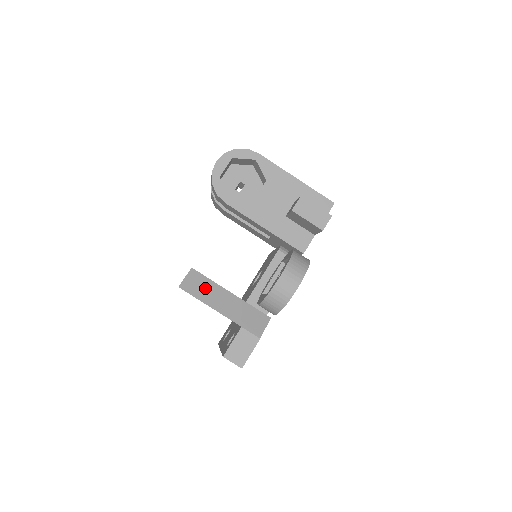
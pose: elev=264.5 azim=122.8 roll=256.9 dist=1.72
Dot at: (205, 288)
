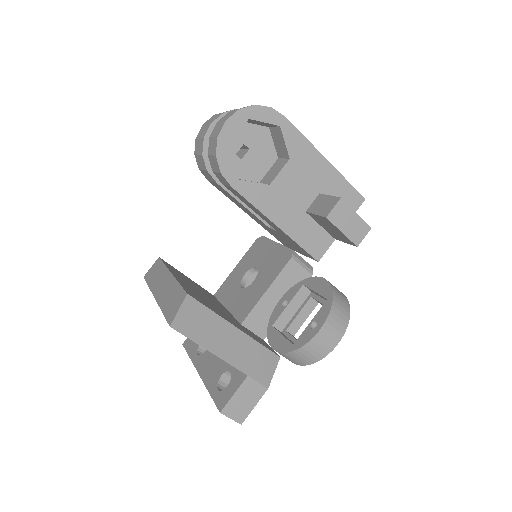
Dot at: (204, 324)
